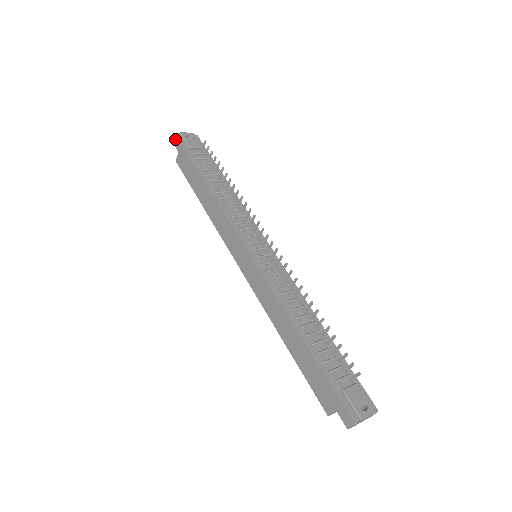
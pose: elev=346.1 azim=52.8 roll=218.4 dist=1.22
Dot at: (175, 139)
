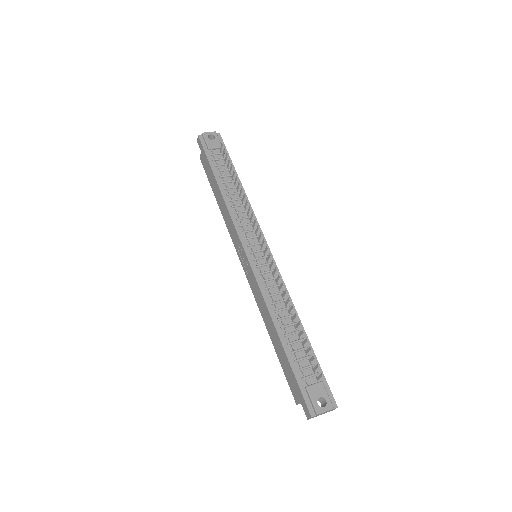
Dot at: (198, 139)
